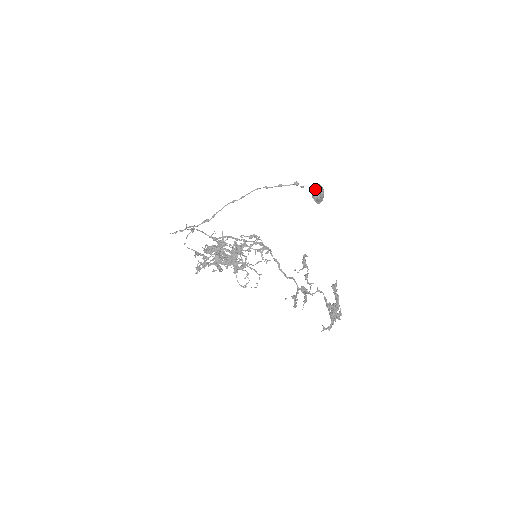
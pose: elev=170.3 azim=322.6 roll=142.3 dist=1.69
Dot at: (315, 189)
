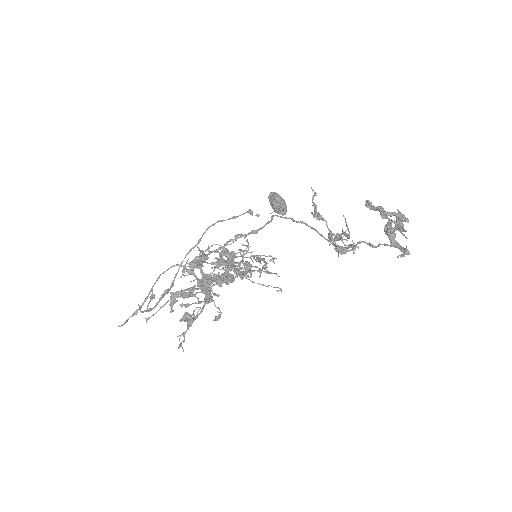
Dot at: (273, 194)
